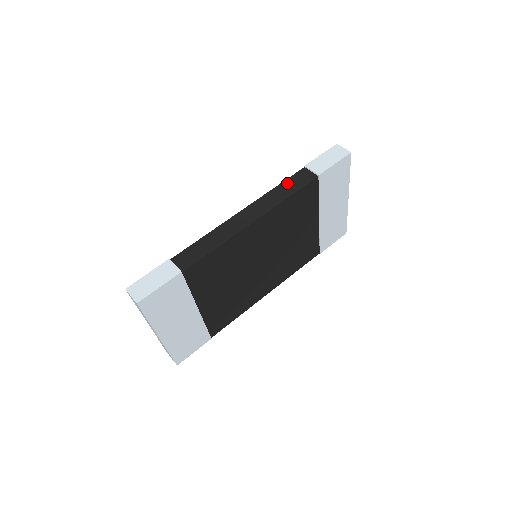
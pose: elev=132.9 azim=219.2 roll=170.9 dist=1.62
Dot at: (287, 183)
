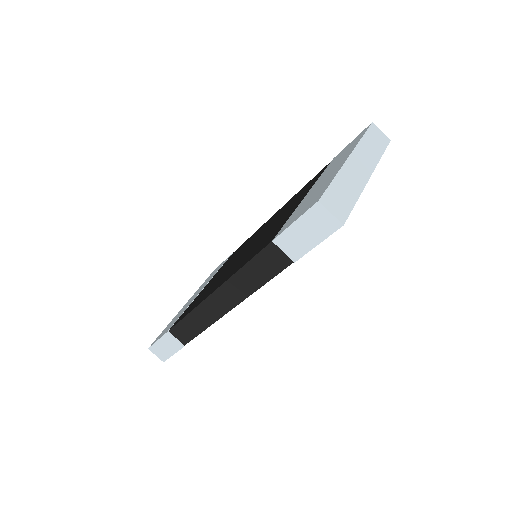
Dot at: (254, 265)
